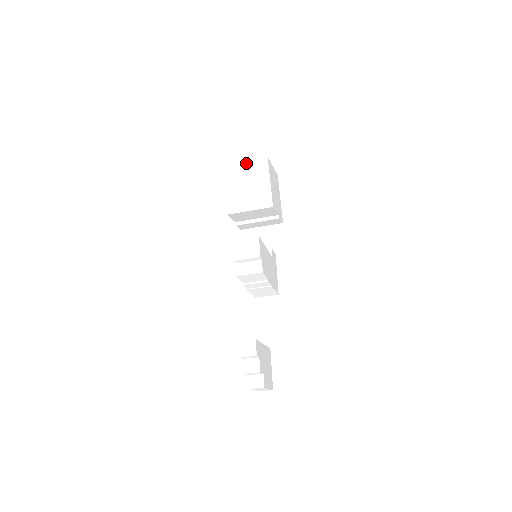
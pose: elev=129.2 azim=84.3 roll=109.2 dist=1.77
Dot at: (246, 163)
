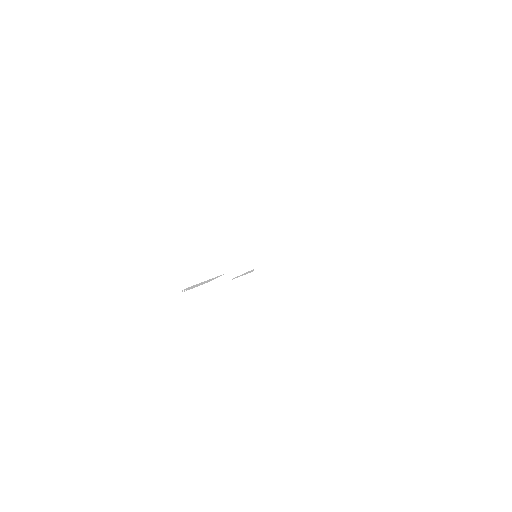
Dot at: (290, 245)
